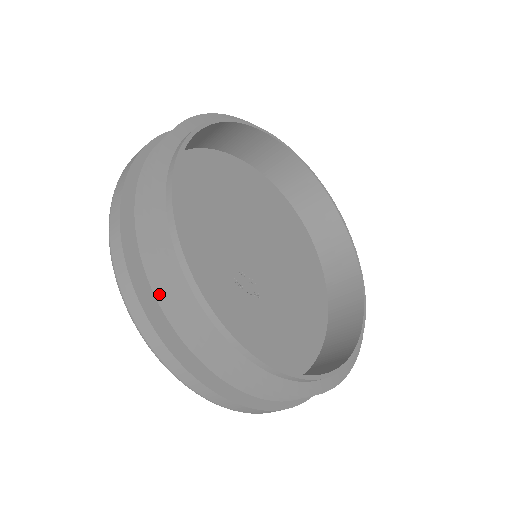
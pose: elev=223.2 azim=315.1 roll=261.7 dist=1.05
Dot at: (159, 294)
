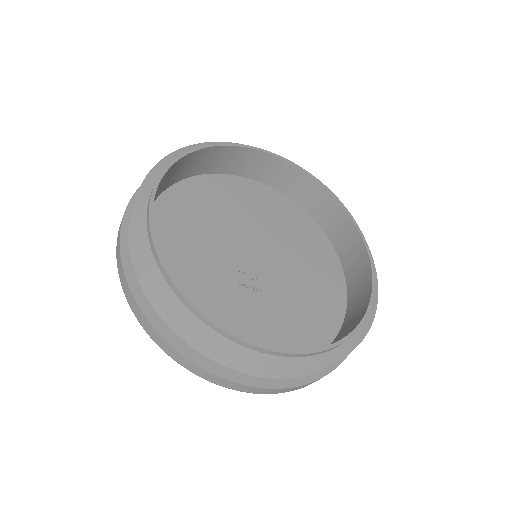
Dot at: (146, 287)
